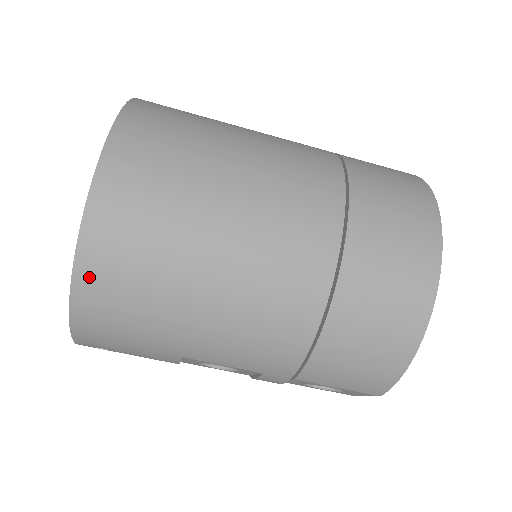
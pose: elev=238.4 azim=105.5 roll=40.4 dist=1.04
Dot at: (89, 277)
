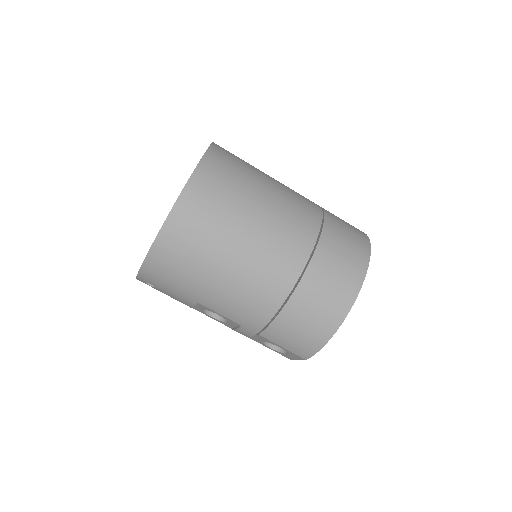
Dot at: (164, 242)
